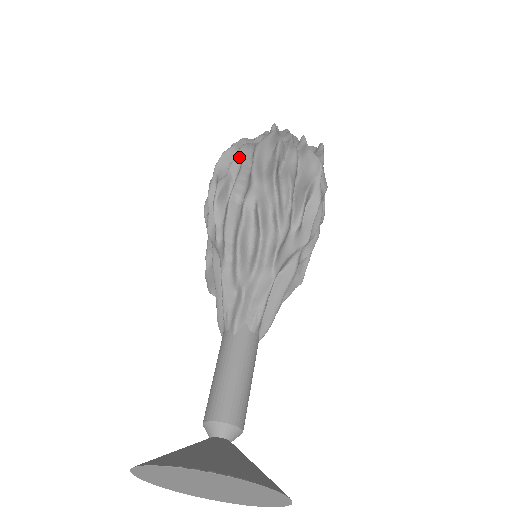
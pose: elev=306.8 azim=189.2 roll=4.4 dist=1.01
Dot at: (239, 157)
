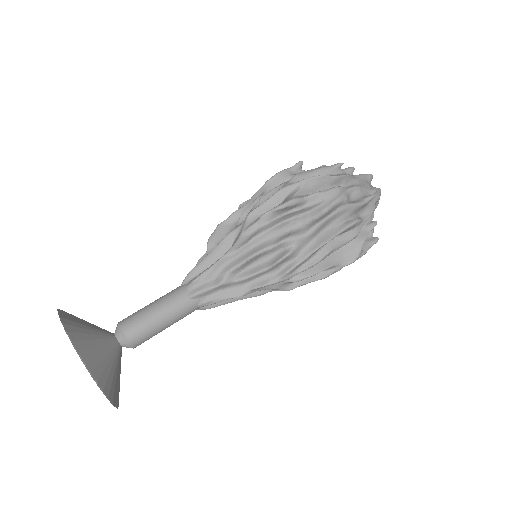
Dot at: (326, 195)
